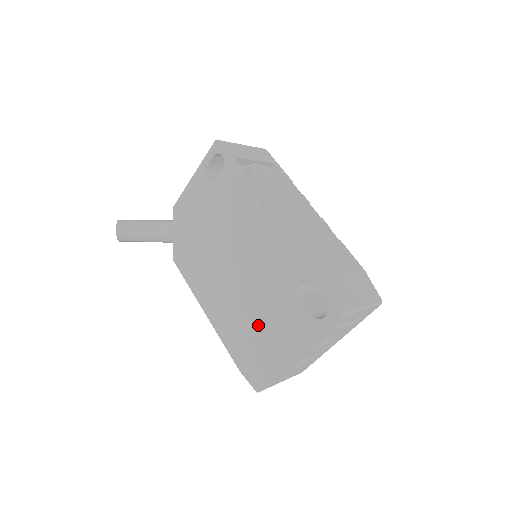
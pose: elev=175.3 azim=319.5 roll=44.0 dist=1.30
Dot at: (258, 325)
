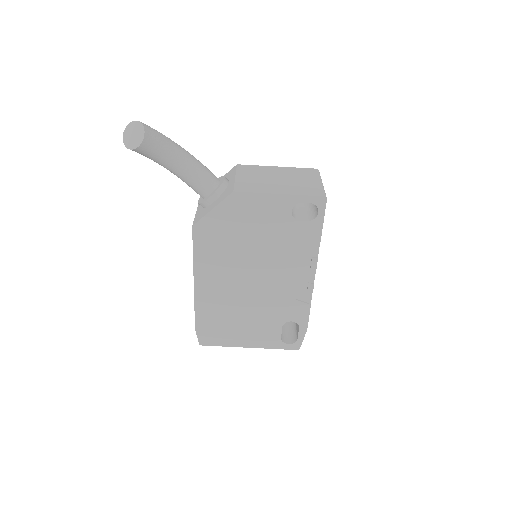
Dot at: (238, 319)
